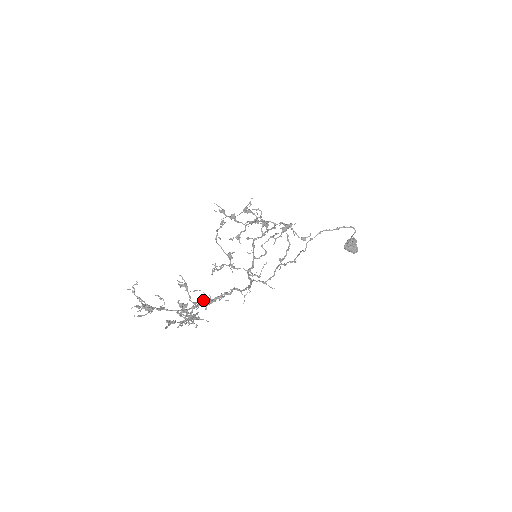
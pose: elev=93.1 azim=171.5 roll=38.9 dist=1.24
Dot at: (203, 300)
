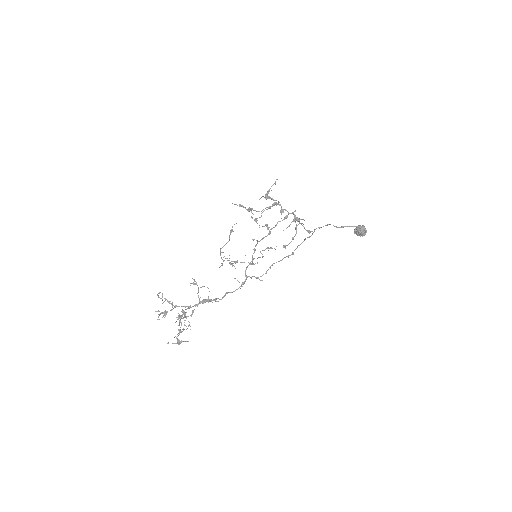
Dot at: (204, 299)
